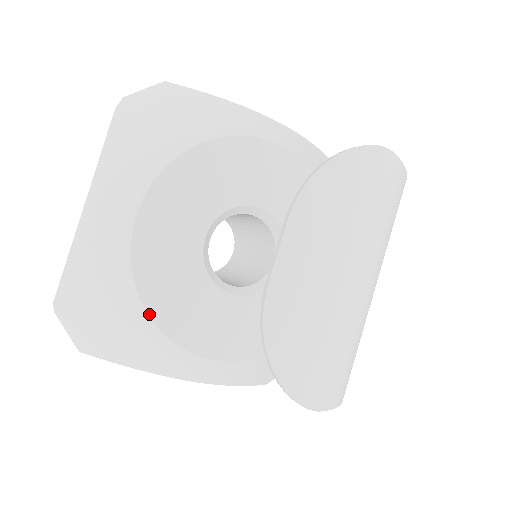
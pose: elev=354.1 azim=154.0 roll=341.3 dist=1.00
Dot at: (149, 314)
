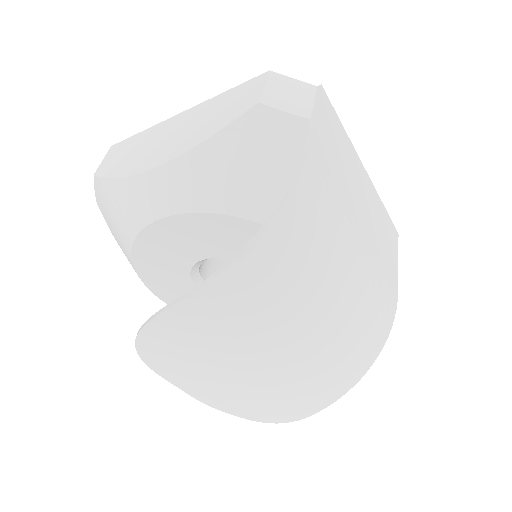
Dot at: occluded
